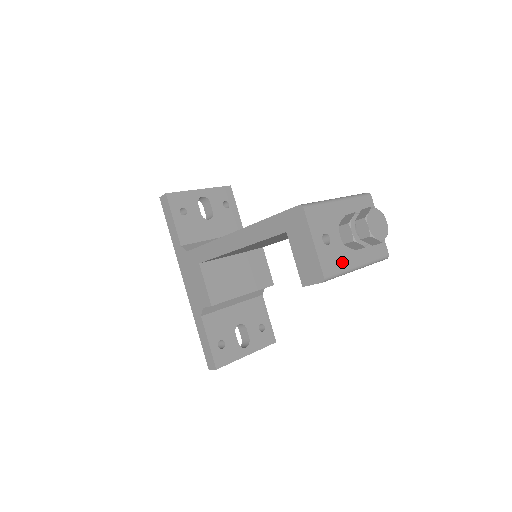
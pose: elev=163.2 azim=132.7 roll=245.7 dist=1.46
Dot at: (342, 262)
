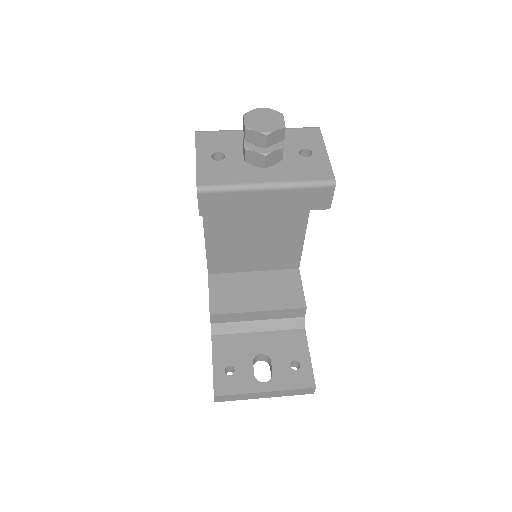
Dot at: (236, 177)
